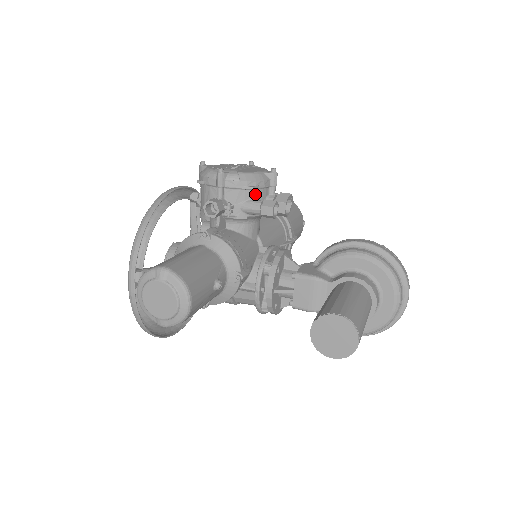
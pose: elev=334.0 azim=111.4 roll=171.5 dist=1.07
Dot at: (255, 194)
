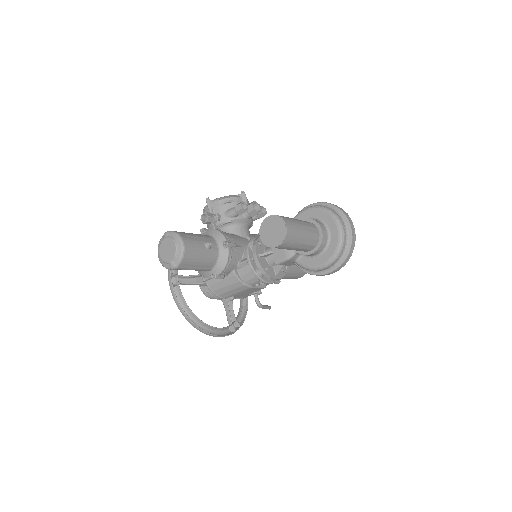
Dot at: (232, 206)
